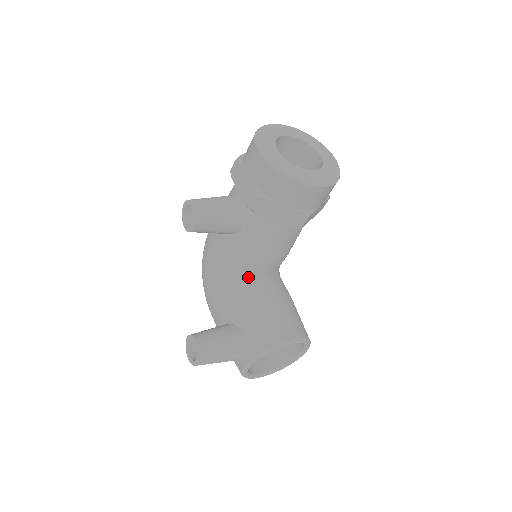
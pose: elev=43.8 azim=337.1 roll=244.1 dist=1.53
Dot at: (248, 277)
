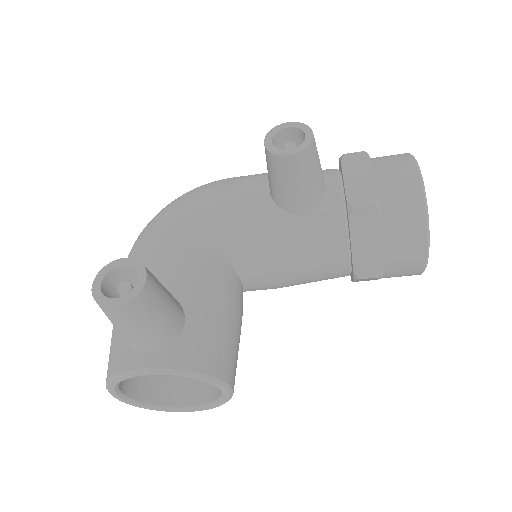
Dot at: (232, 268)
